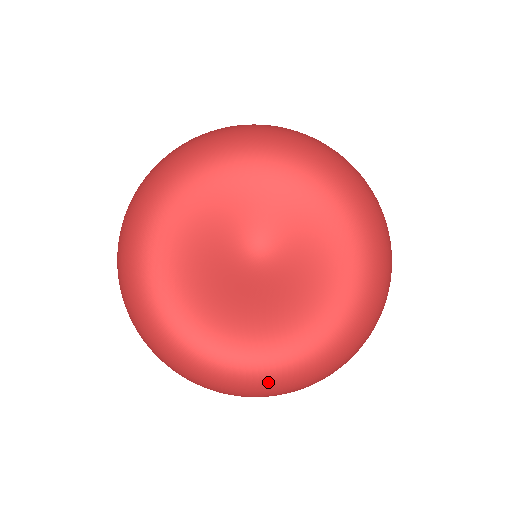
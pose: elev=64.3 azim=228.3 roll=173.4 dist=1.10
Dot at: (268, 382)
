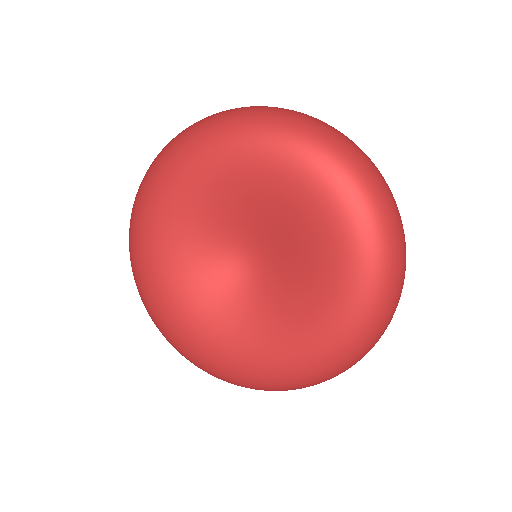
Dot at: (352, 349)
